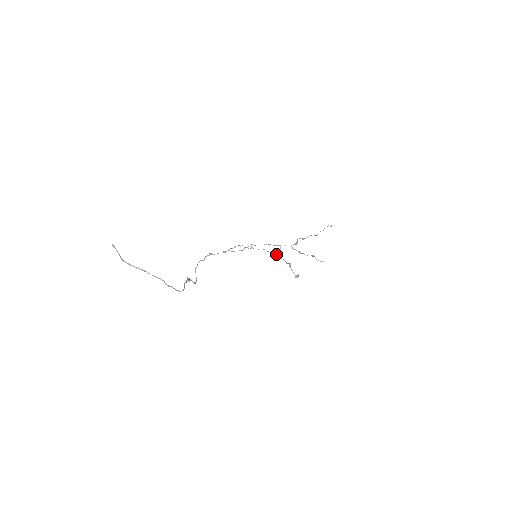
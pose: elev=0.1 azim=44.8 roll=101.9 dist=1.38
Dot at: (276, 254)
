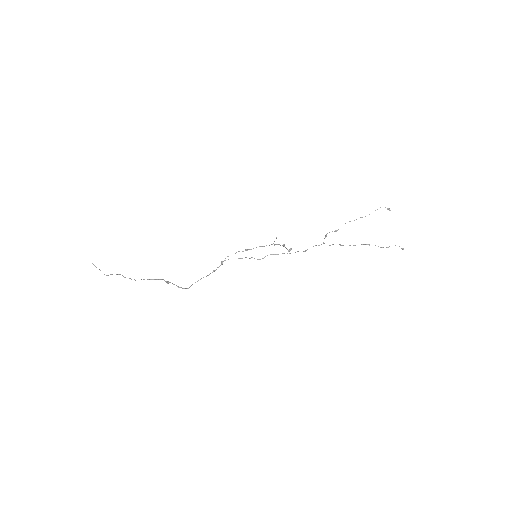
Dot at: (272, 244)
